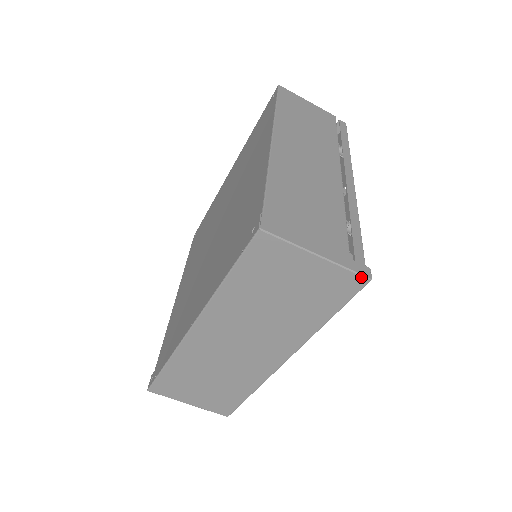
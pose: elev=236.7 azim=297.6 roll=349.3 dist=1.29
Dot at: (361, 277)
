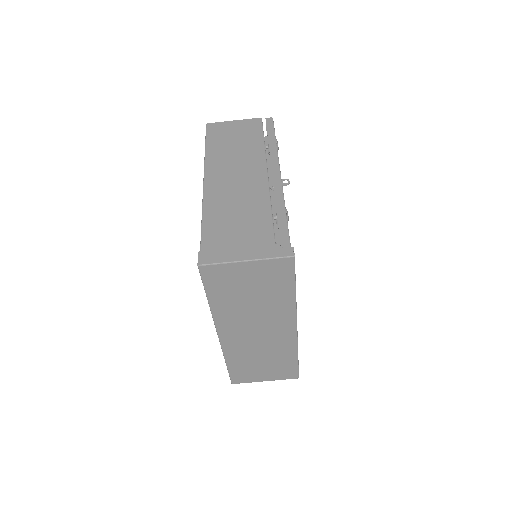
Dot at: (286, 258)
